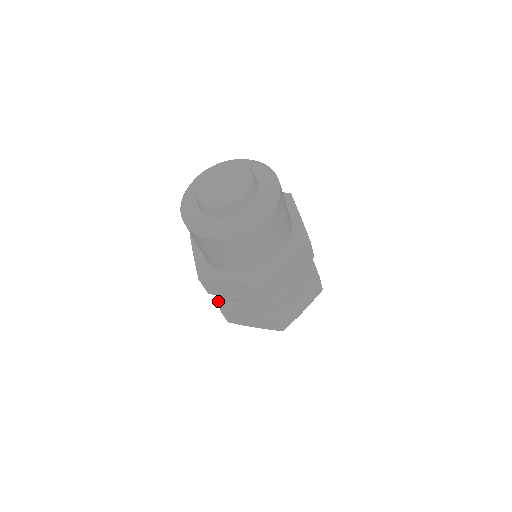
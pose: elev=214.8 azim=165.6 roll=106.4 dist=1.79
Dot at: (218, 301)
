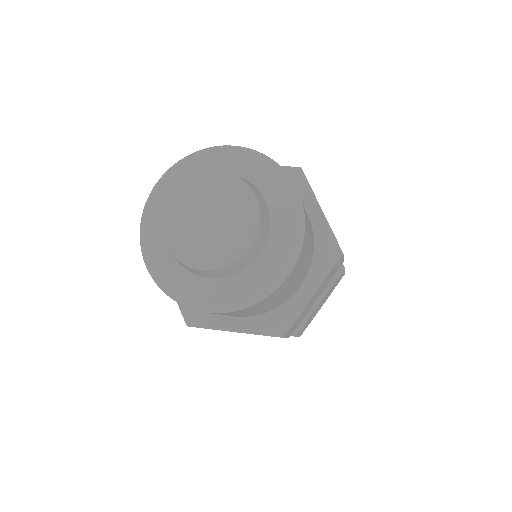
Dot at: occluded
